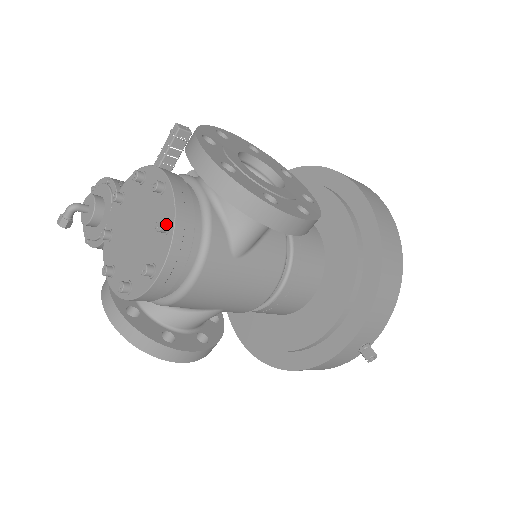
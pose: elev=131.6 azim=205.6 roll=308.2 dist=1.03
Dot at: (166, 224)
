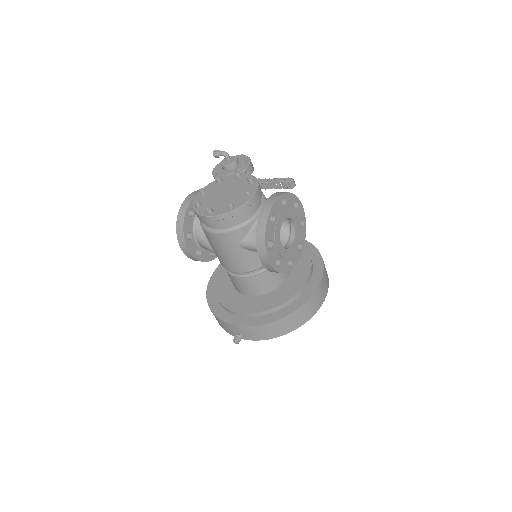
Dot at: (232, 207)
